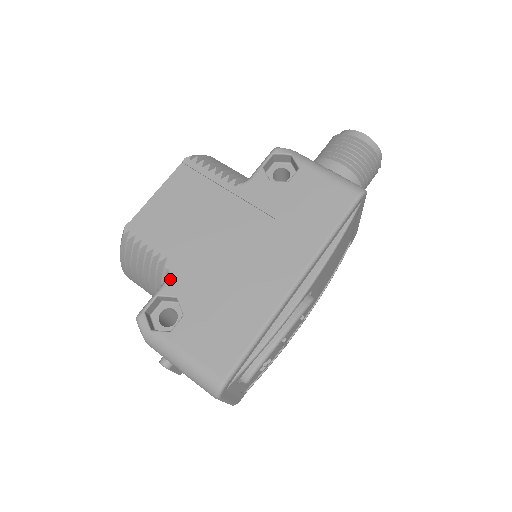
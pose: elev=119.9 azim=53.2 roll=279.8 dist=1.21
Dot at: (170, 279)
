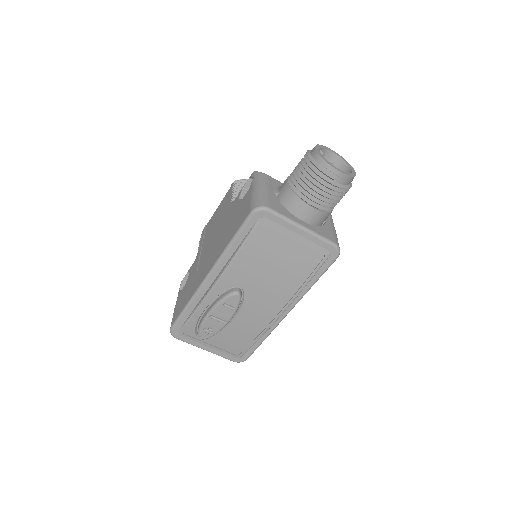
Dot at: (194, 262)
